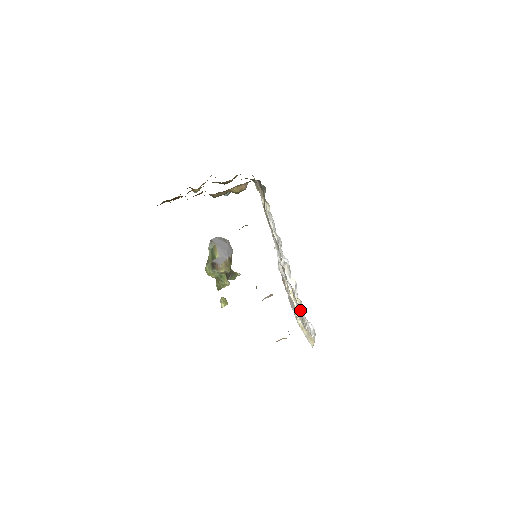
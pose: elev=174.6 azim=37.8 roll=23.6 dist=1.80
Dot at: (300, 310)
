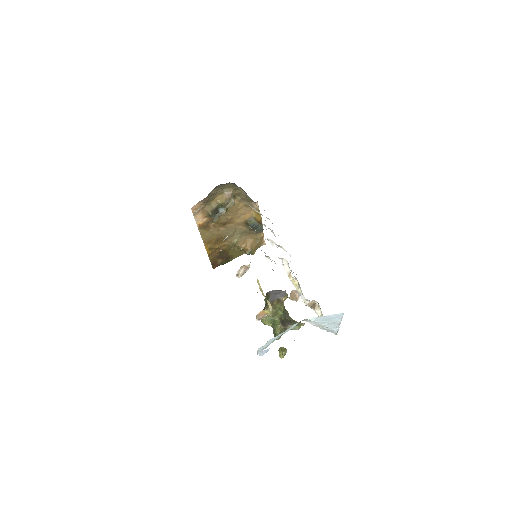
Dot at: (302, 293)
